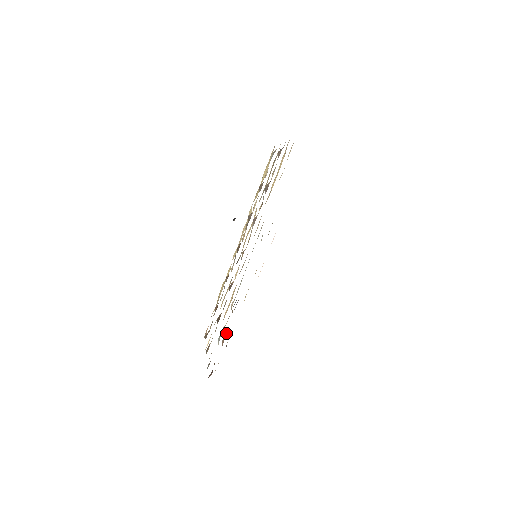
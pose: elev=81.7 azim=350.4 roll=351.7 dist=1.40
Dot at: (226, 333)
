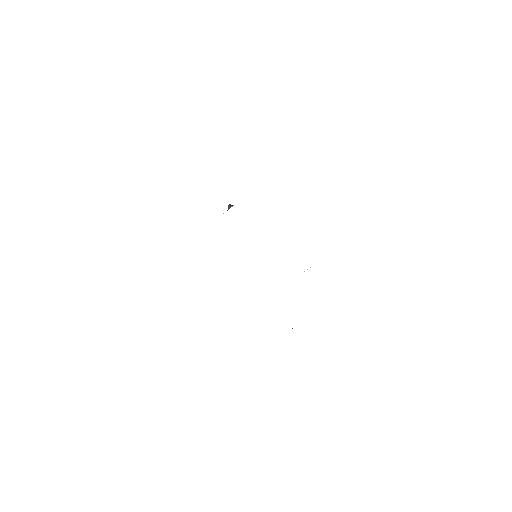
Dot at: occluded
